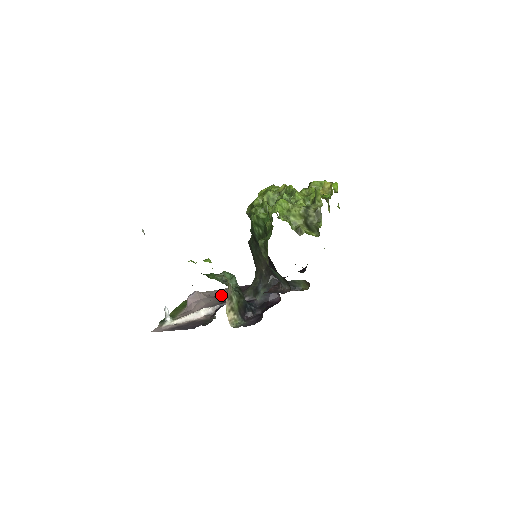
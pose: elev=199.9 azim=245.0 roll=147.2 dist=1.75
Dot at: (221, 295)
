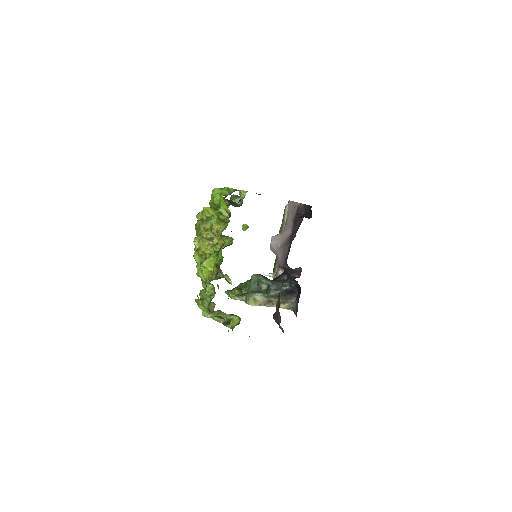
Dot at: (291, 224)
